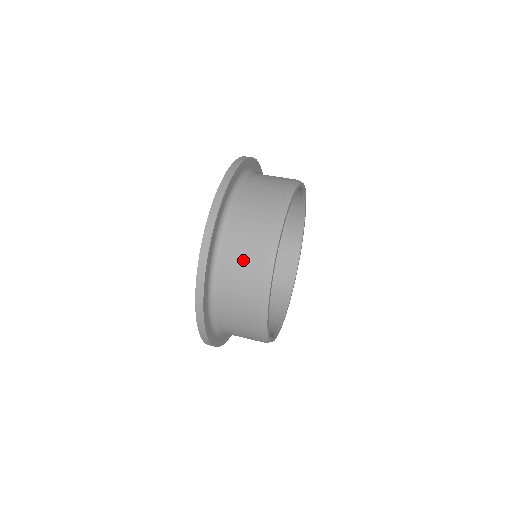
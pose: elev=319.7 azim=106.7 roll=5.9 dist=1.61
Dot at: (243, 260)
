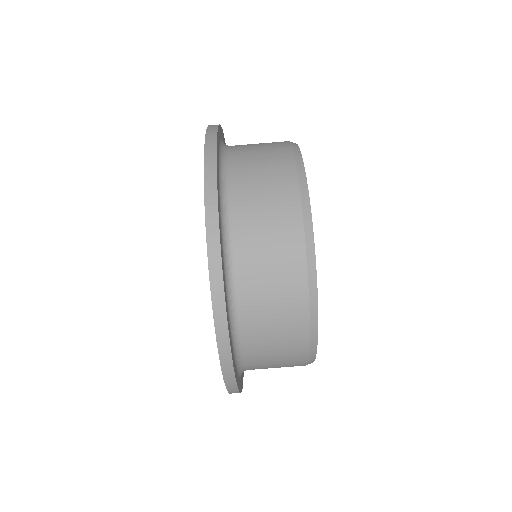
Dot at: (273, 298)
